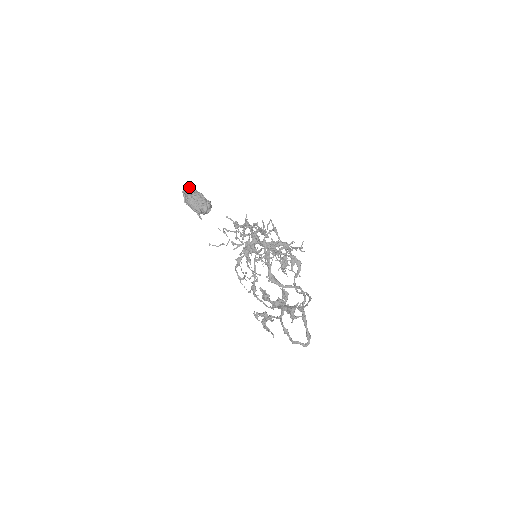
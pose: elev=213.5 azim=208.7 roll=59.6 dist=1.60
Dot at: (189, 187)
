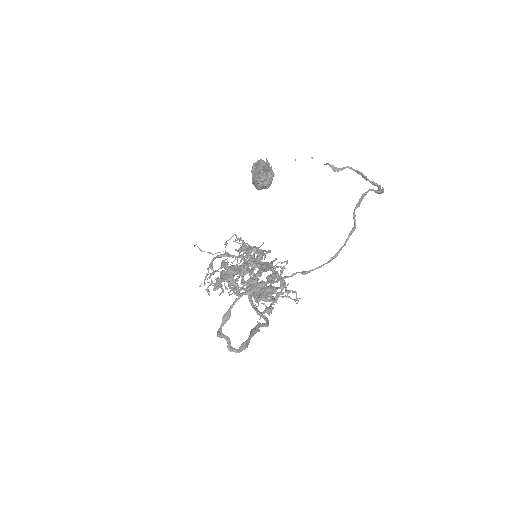
Dot at: occluded
